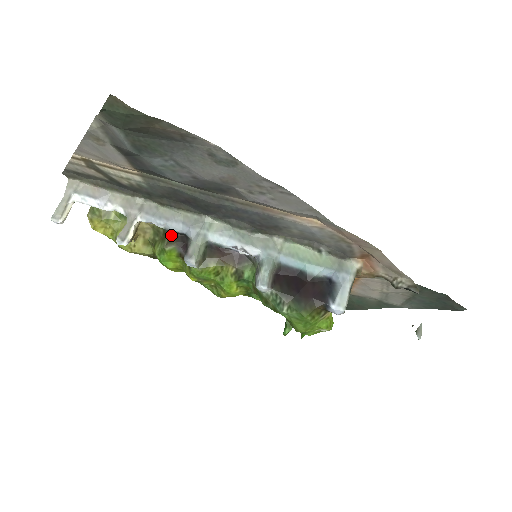
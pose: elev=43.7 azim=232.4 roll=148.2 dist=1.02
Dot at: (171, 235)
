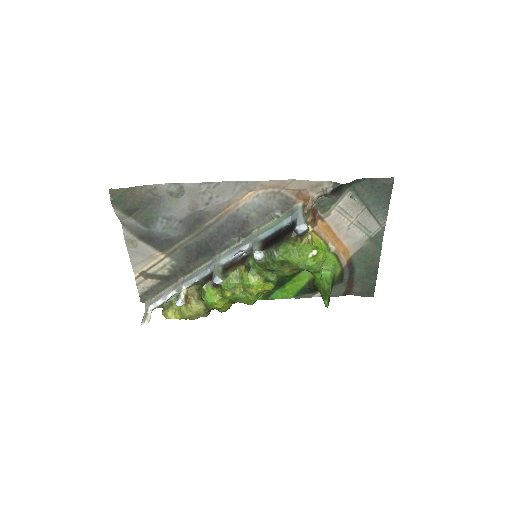
Dot at: (204, 281)
